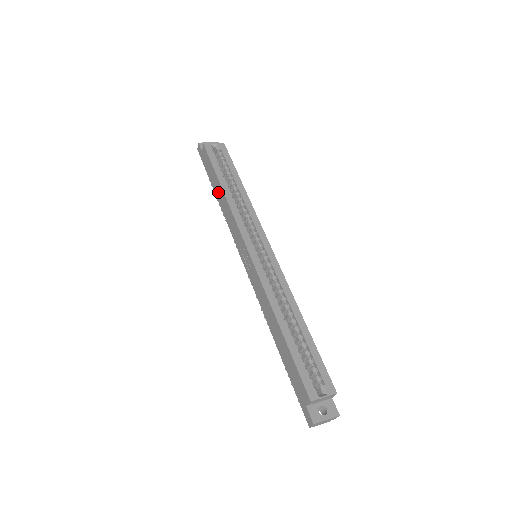
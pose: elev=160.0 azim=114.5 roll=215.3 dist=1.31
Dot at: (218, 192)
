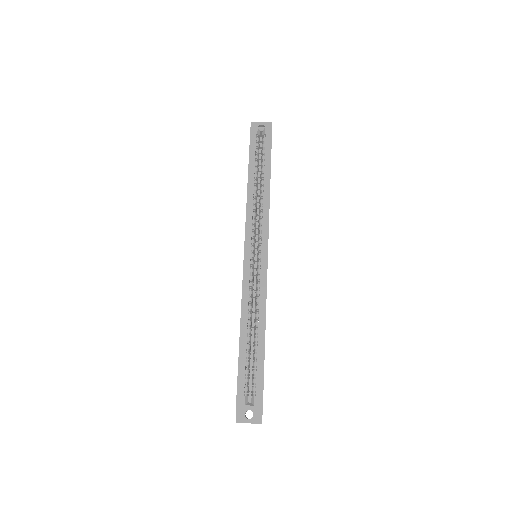
Dot at: occluded
